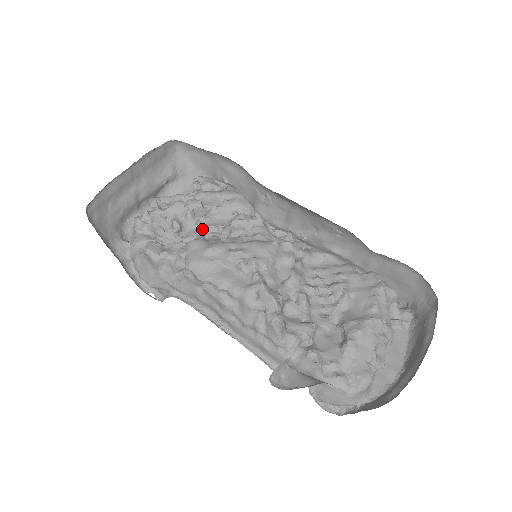
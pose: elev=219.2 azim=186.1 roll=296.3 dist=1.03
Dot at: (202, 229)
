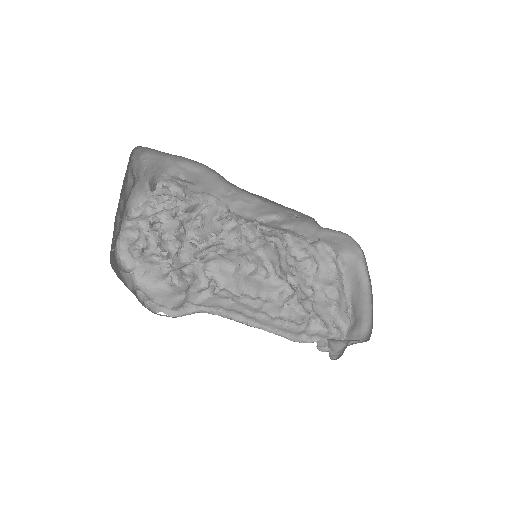
Dot at: (199, 241)
